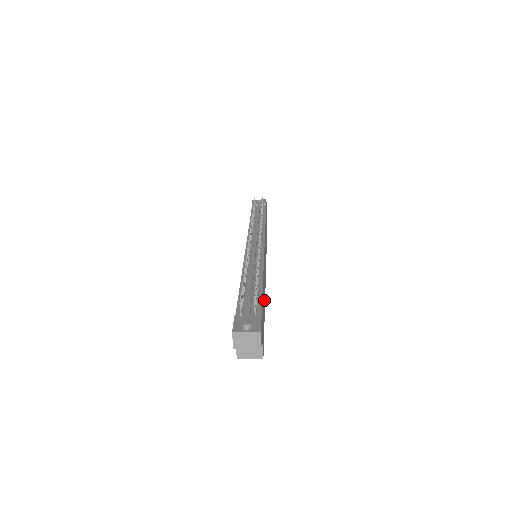
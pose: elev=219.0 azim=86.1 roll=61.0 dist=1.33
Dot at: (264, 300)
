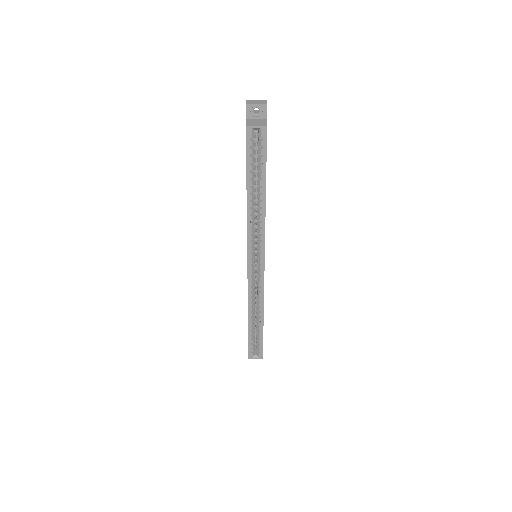
Dot at: occluded
